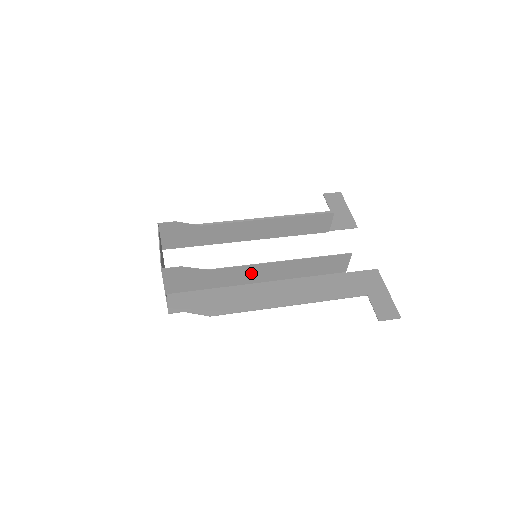
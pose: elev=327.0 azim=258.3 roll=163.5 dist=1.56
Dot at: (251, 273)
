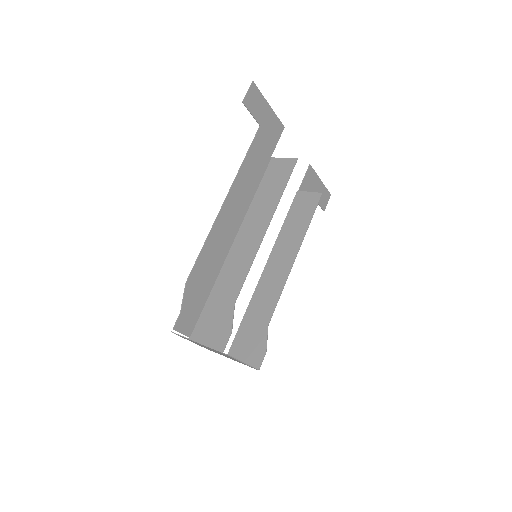
Dot at: (274, 281)
